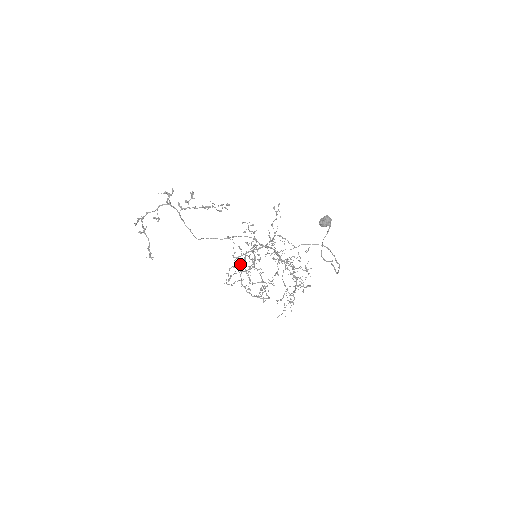
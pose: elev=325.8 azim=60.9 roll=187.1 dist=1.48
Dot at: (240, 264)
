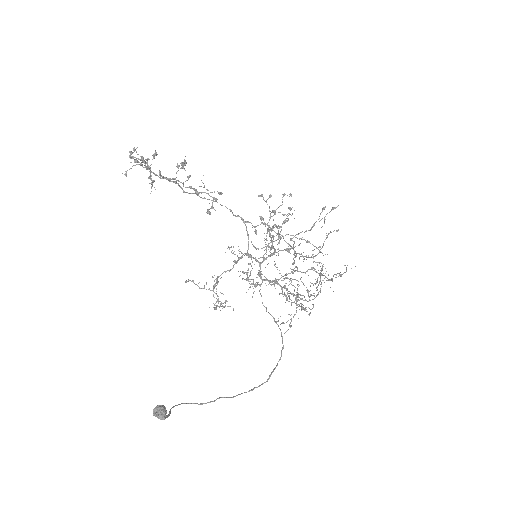
Dot at: occluded
